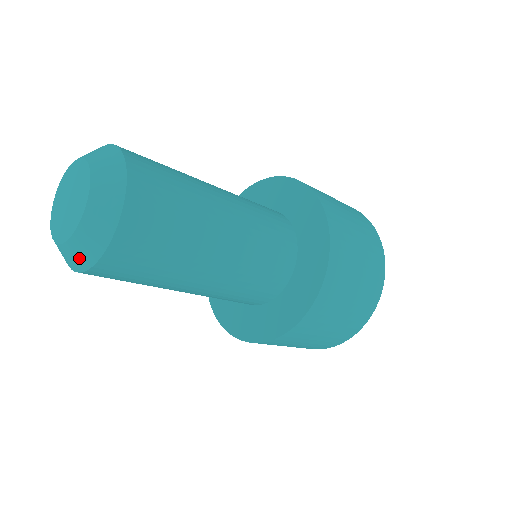
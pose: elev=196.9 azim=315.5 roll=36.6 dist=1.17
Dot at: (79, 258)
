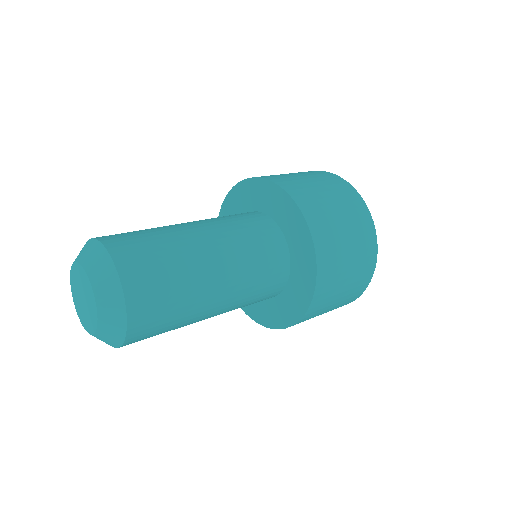
Dot at: occluded
